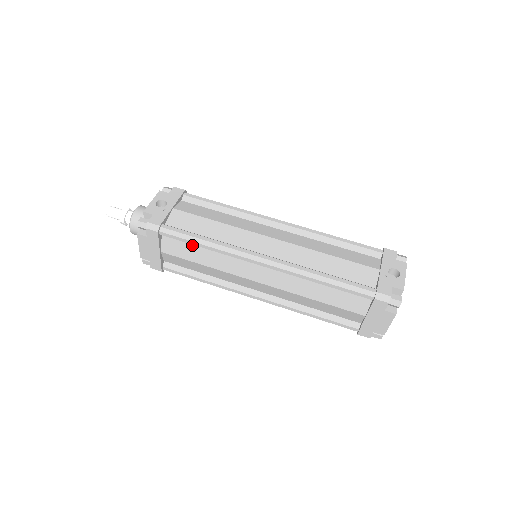
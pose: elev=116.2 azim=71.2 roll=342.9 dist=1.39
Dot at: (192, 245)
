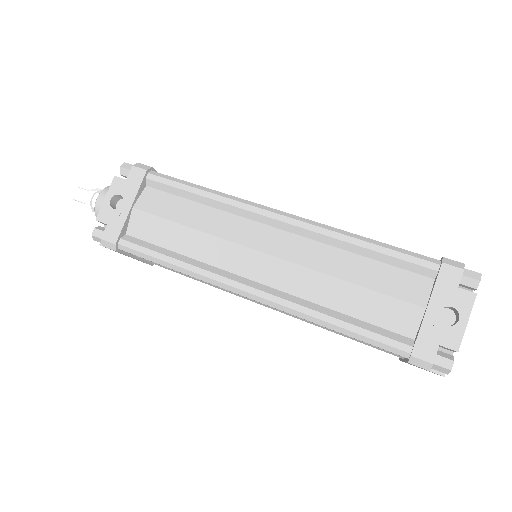
Dot at: occluded
